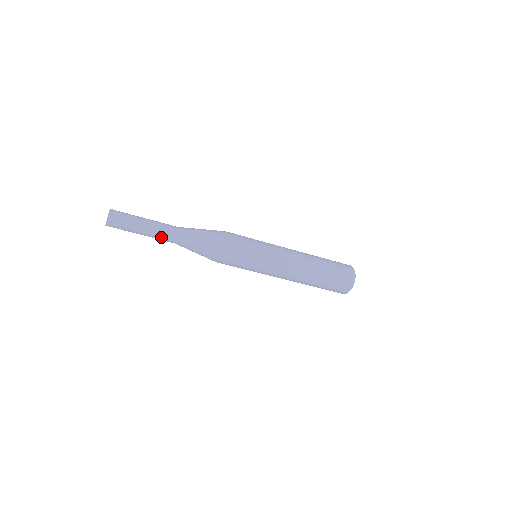
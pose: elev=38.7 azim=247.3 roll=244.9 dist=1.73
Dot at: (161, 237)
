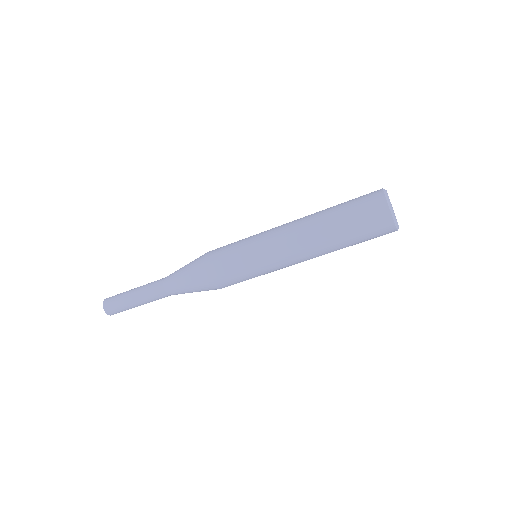
Dot at: (151, 293)
